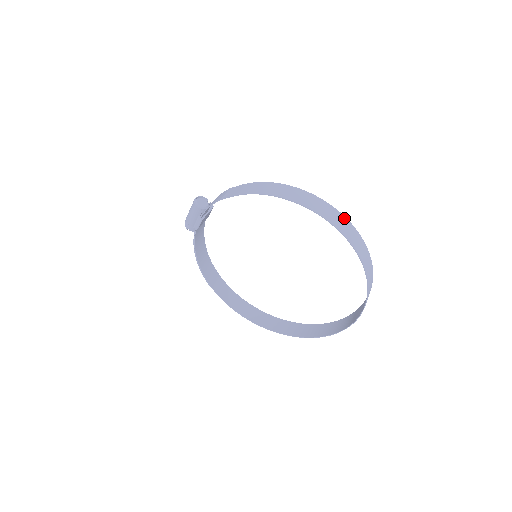
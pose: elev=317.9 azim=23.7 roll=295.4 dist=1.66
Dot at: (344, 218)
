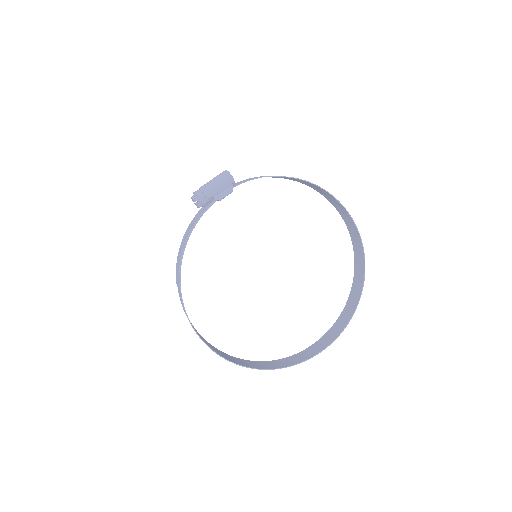
Dot at: (351, 234)
